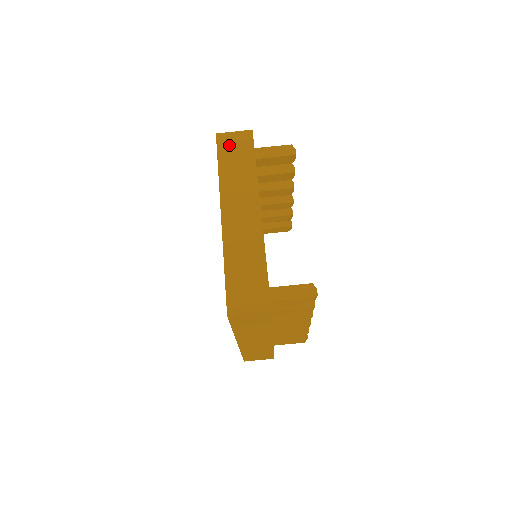
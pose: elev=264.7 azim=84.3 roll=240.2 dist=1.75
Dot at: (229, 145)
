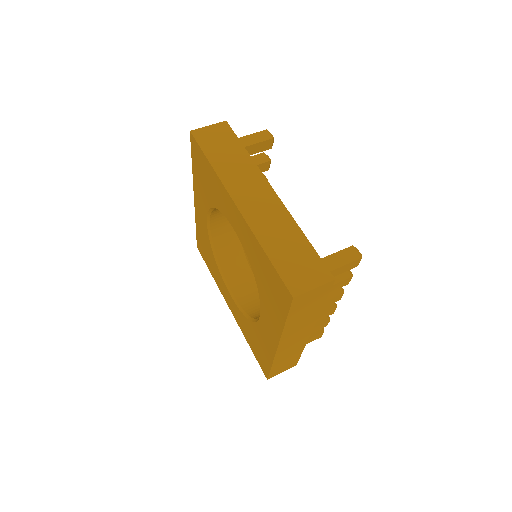
Dot at: (209, 138)
